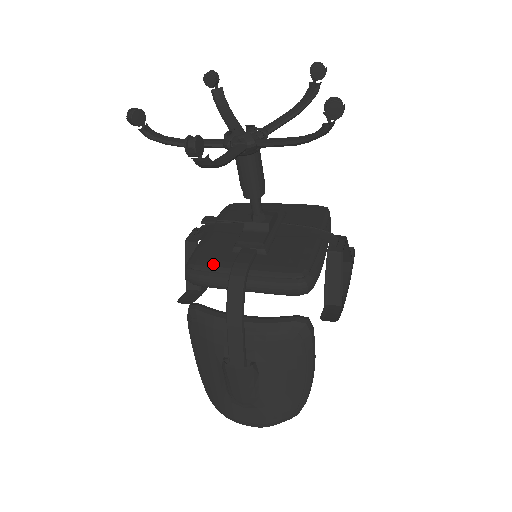
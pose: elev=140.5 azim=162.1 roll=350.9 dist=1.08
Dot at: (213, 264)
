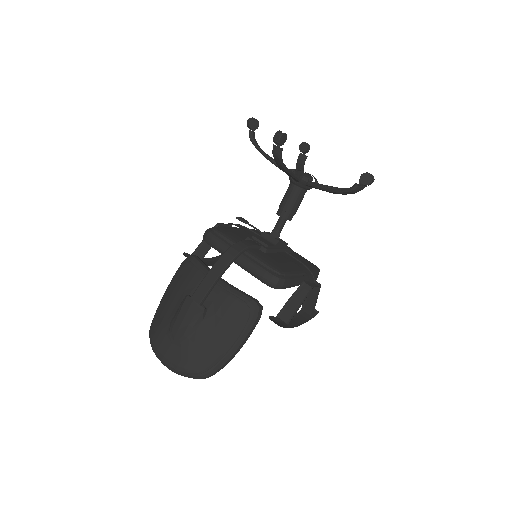
Dot at: (228, 235)
